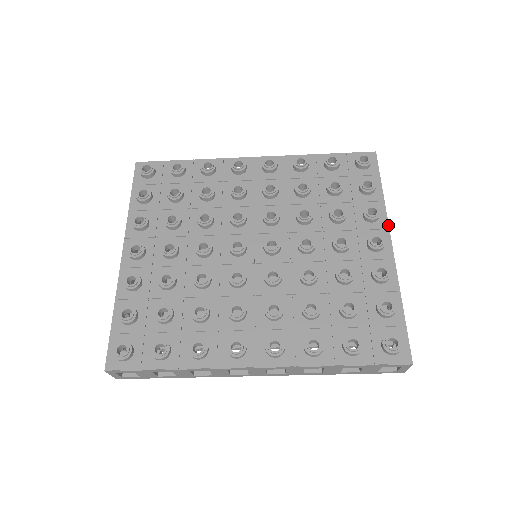
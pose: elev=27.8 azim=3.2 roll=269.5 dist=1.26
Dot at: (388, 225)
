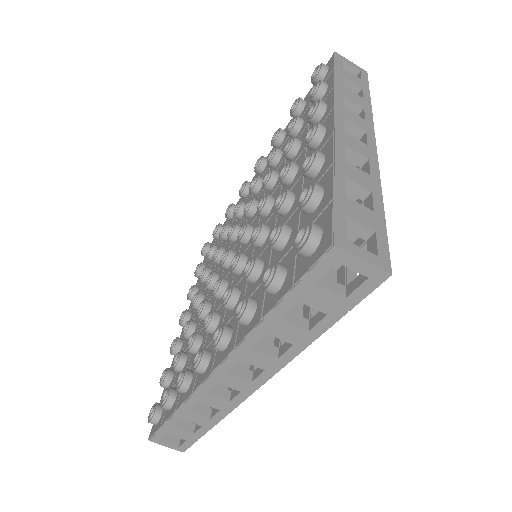
Dot at: (333, 104)
